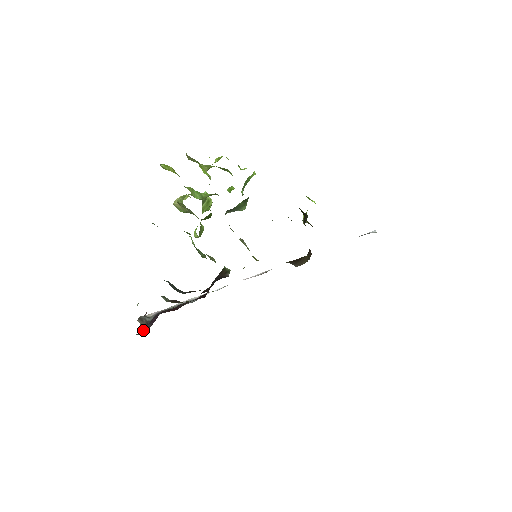
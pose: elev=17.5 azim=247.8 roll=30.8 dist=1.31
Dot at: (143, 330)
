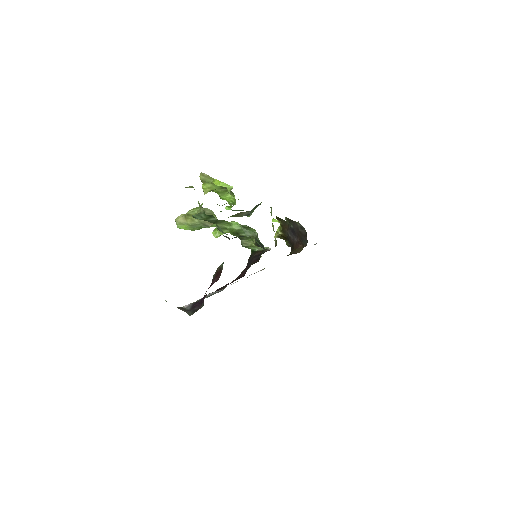
Dot at: (193, 312)
